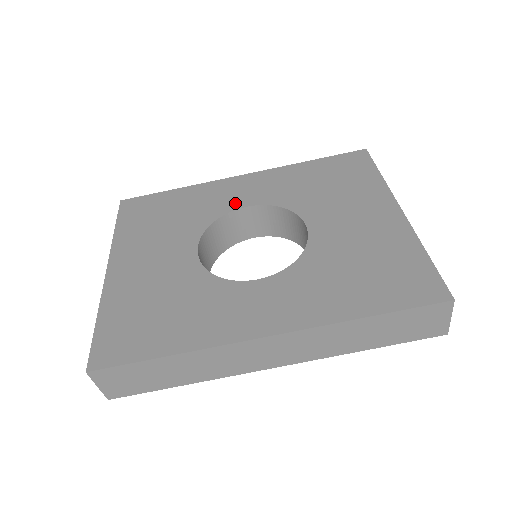
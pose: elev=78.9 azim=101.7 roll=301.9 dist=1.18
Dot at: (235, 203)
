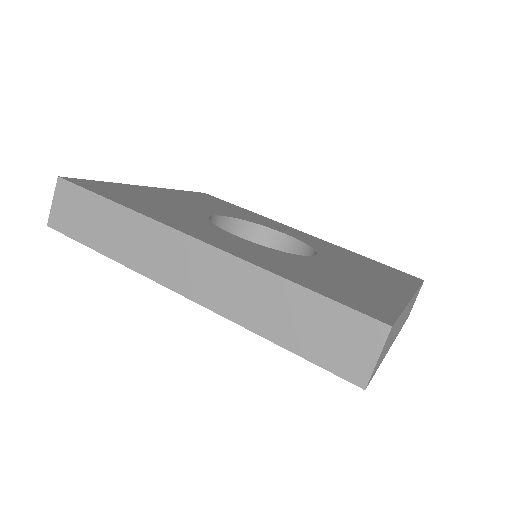
Dot at: (278, 229)
